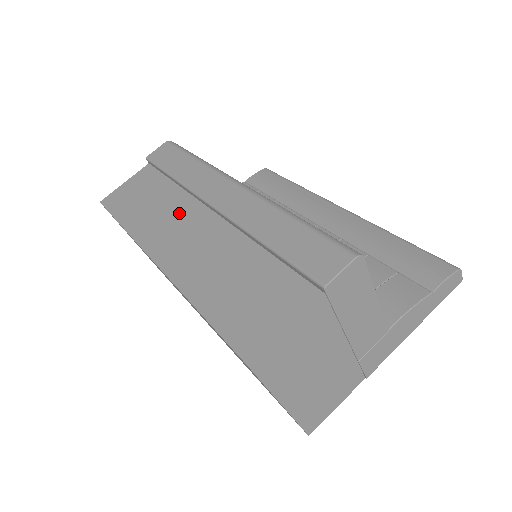
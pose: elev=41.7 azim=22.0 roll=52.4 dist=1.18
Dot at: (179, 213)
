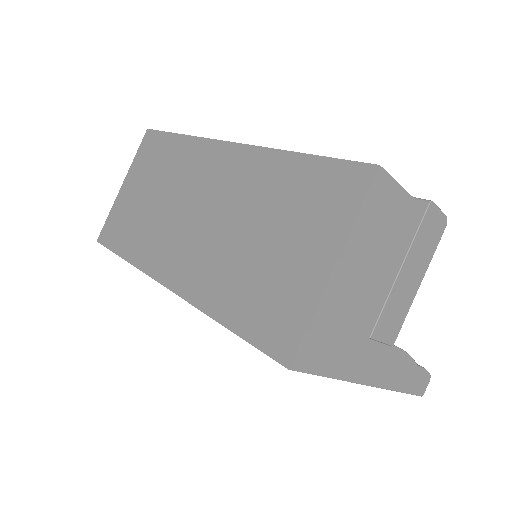
Dot at: occluded
